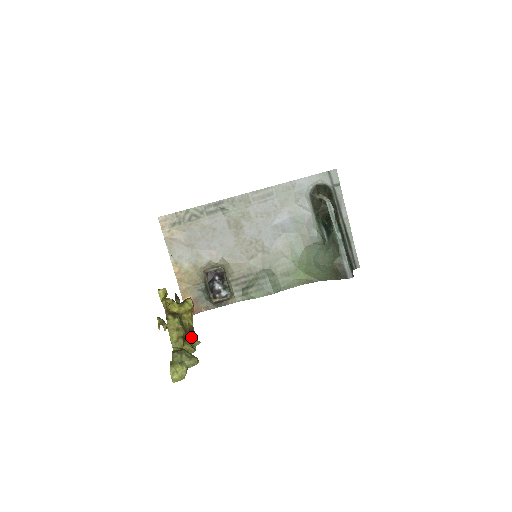
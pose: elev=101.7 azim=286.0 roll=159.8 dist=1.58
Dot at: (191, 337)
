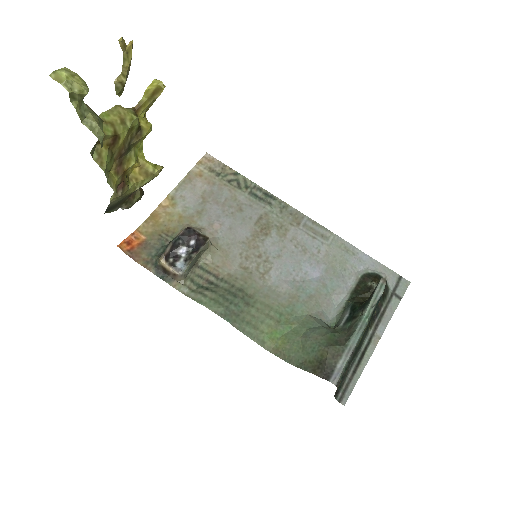
Dot at: (116, 177)
